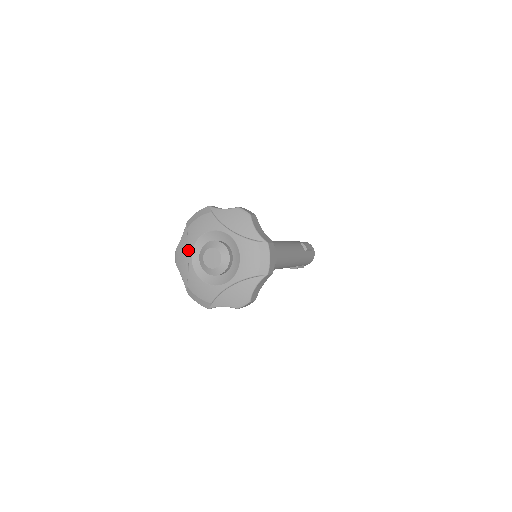
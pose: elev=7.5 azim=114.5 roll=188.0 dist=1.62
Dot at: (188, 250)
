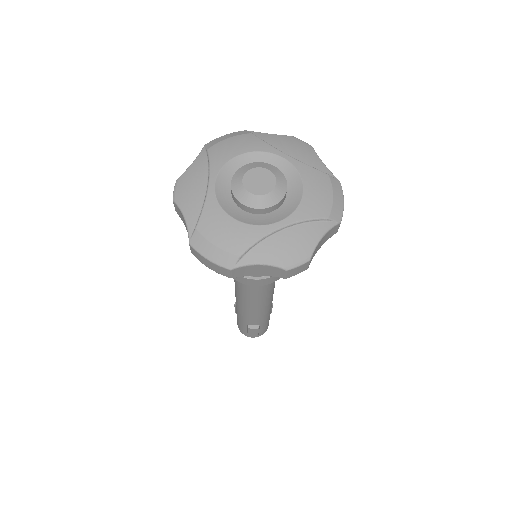
Dot at: (207, 175)
